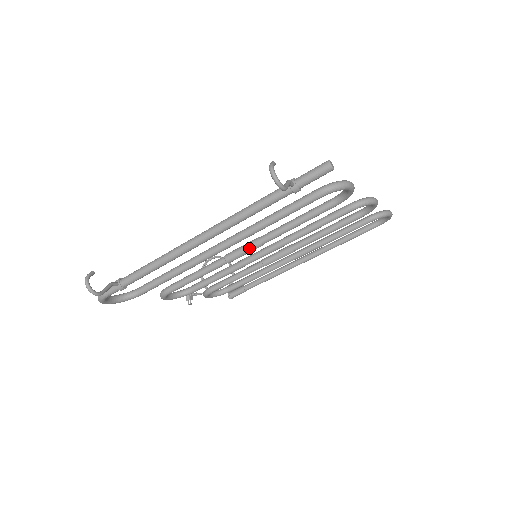
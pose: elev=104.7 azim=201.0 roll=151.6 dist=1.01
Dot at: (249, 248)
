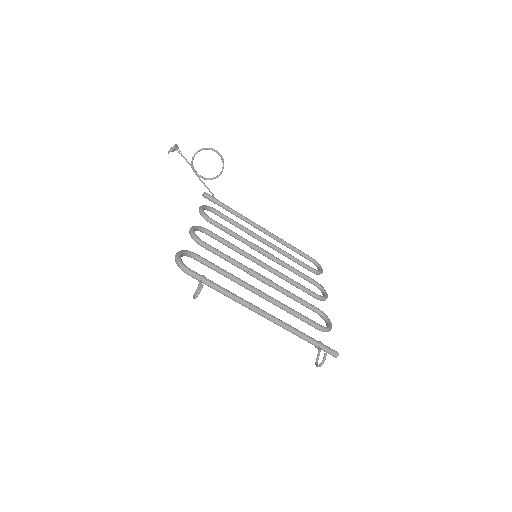
Dot at: (264, 283)
